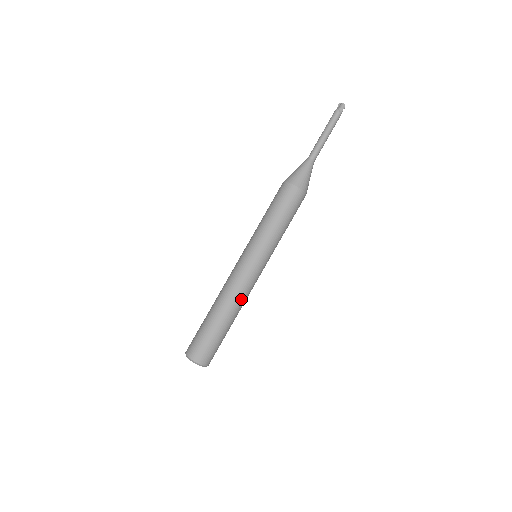
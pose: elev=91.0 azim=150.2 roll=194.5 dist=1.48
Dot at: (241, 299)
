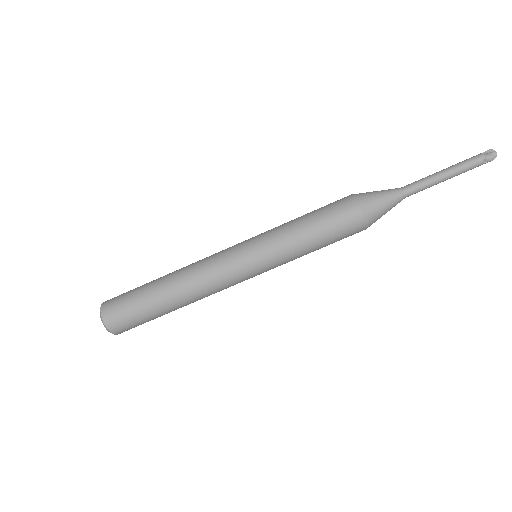
Dot at: (205, 295)
